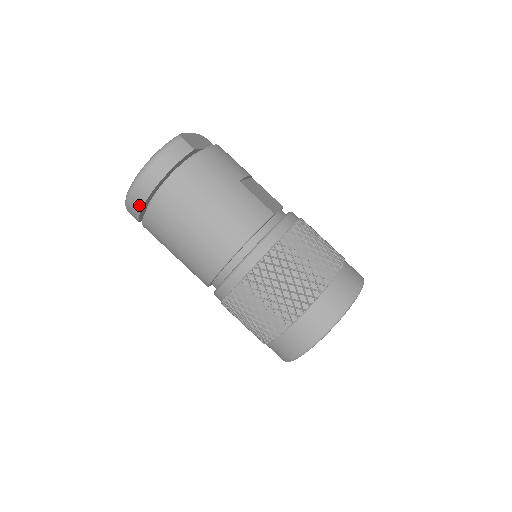
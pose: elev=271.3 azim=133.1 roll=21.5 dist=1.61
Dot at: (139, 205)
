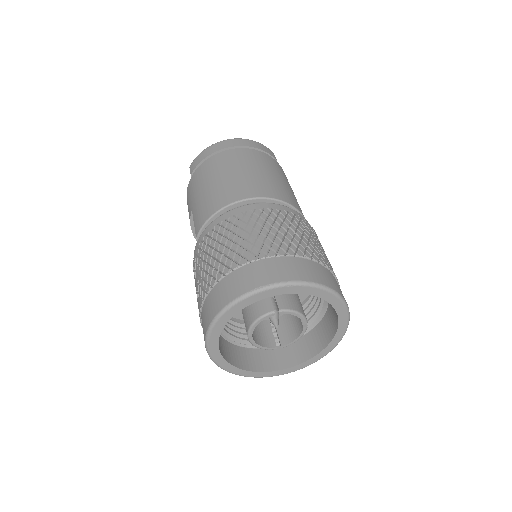
Dot at: (209, 153)
